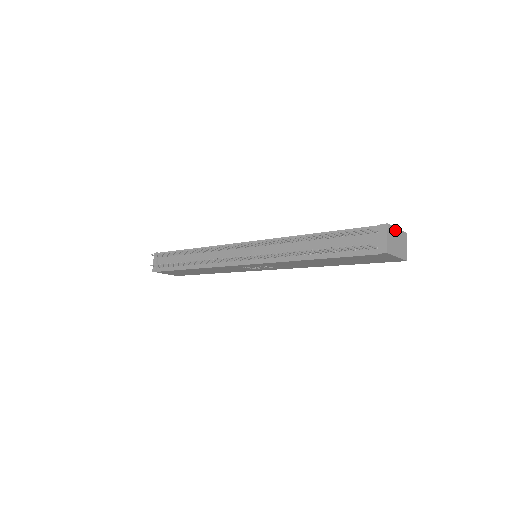
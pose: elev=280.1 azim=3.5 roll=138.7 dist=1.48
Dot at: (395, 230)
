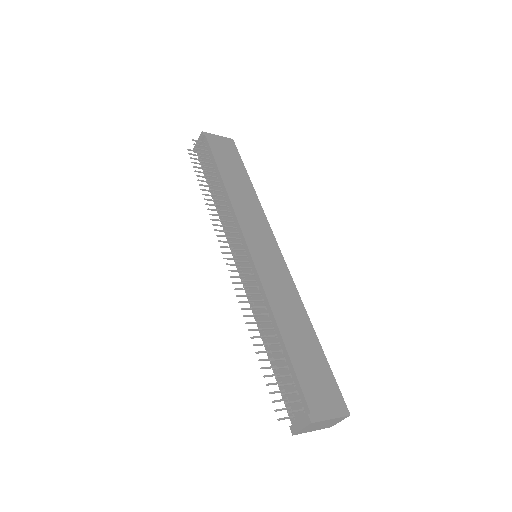
Dot at: (325, 421)
